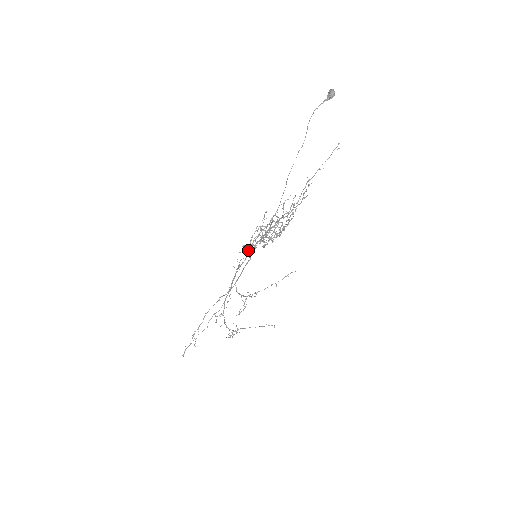
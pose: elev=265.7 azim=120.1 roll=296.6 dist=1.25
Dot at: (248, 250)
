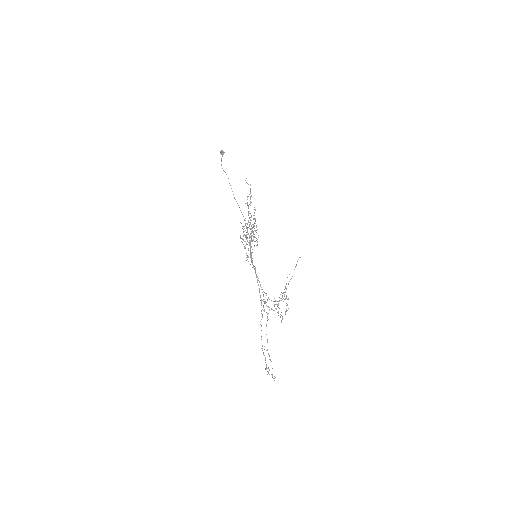
Dot at: occluded
